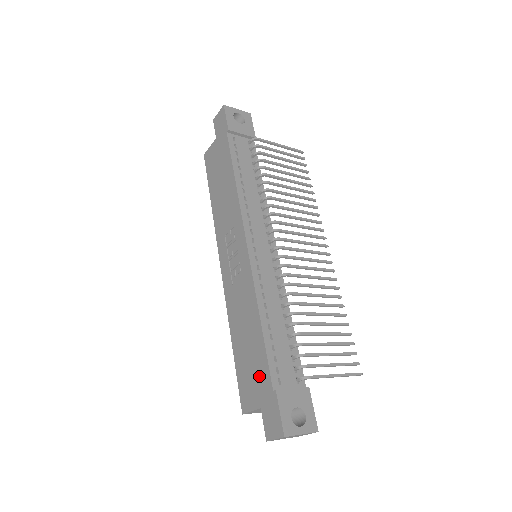
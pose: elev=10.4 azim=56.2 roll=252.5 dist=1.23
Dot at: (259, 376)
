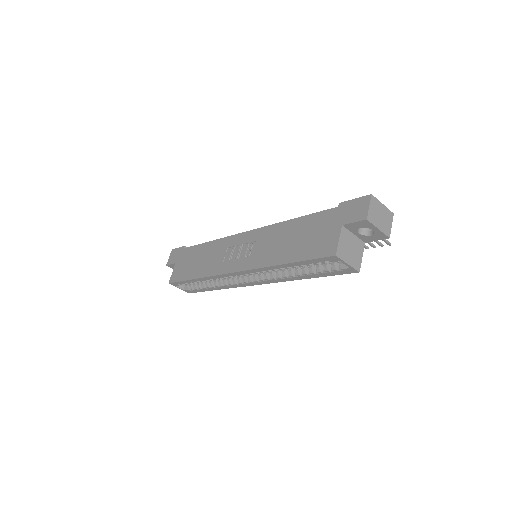
Dot at: (322, 224)
